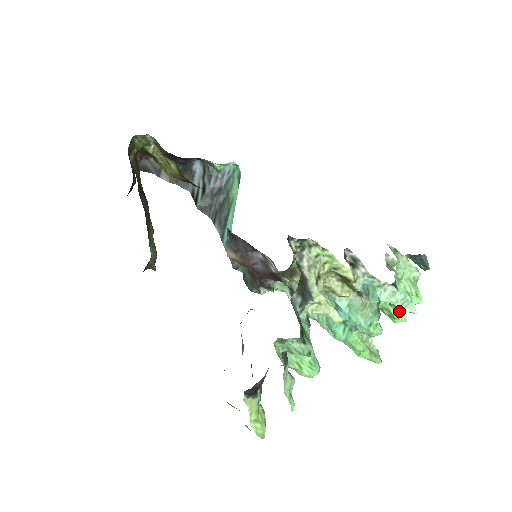
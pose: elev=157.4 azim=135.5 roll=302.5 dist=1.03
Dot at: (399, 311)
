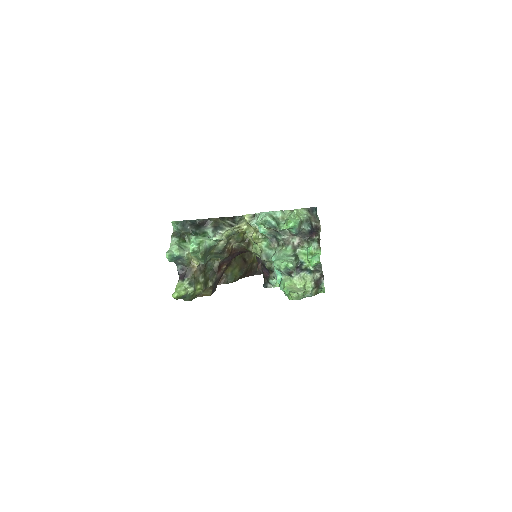
Dot at: (314, 256)
